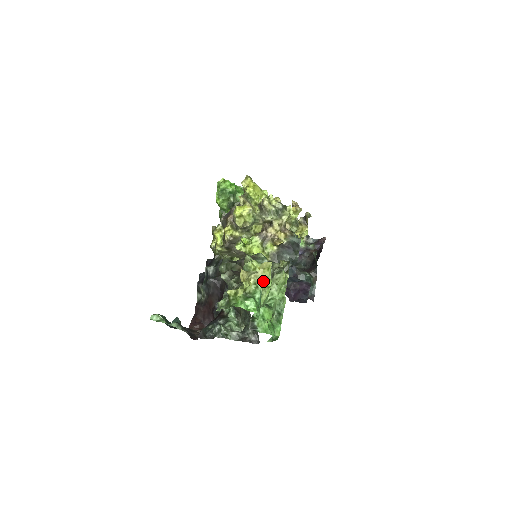
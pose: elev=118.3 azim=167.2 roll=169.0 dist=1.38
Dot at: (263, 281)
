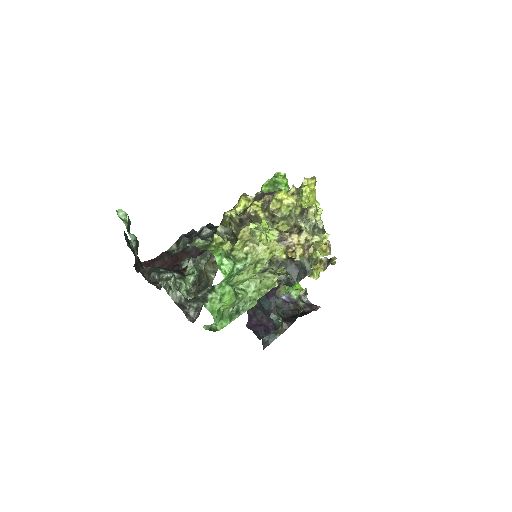
Dot at: (256, 259)
